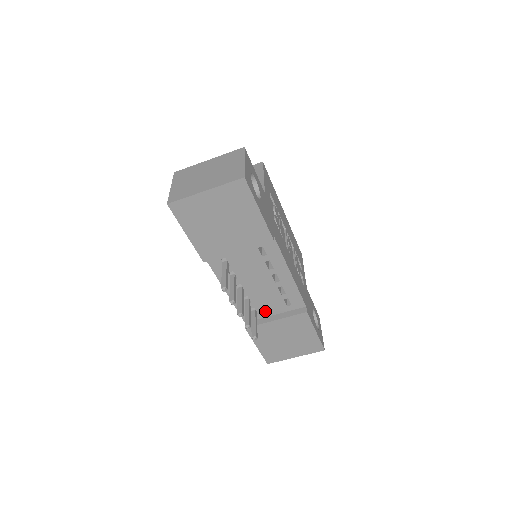
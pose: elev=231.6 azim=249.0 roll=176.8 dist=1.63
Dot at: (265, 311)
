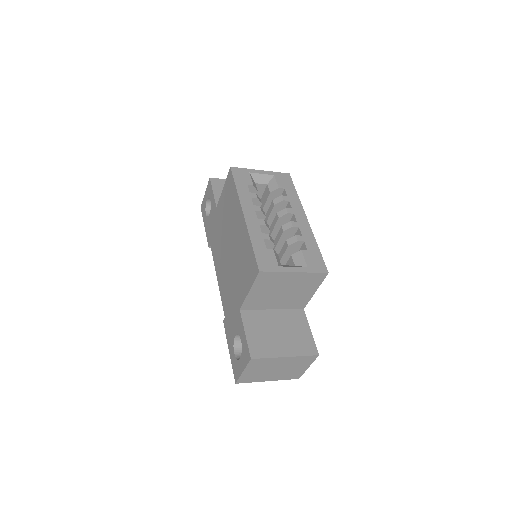
Dot at: occluded
